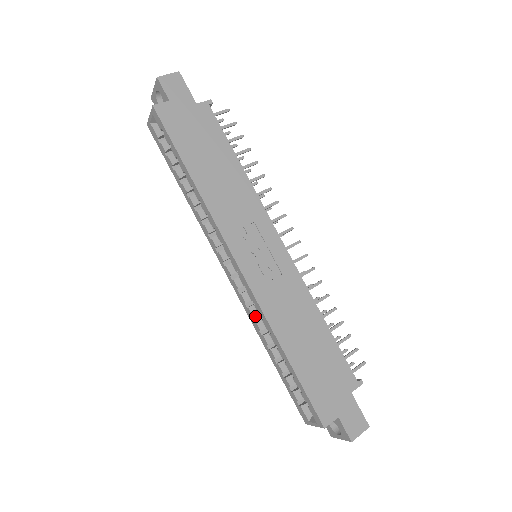
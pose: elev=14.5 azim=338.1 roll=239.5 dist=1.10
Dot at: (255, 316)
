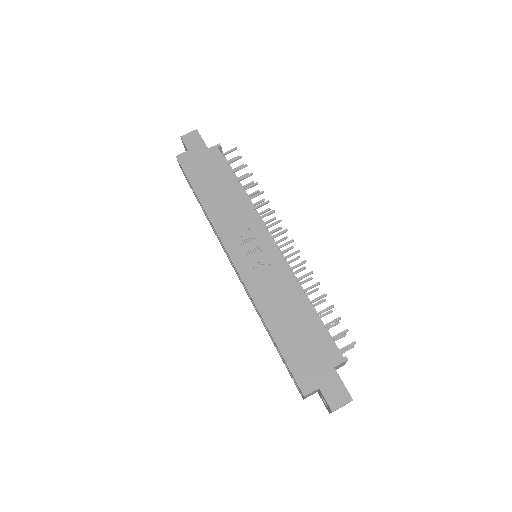
Dot at: occluded
